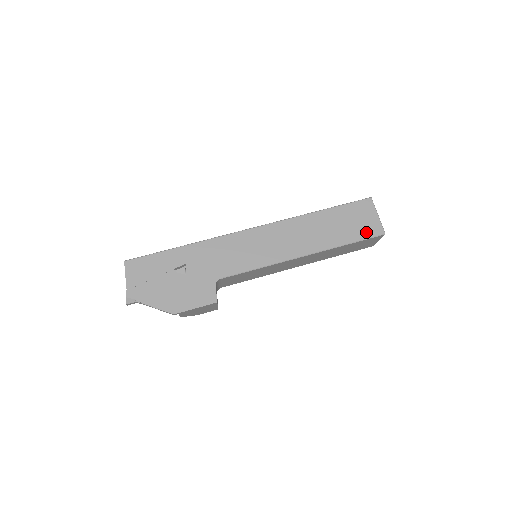
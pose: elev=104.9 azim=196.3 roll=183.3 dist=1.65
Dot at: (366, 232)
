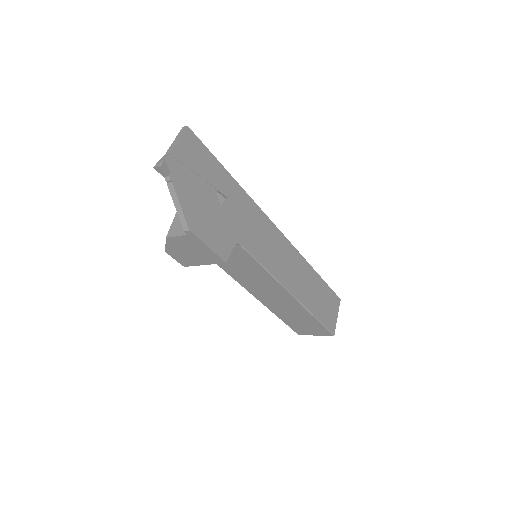
Dot at: (328, 322)
